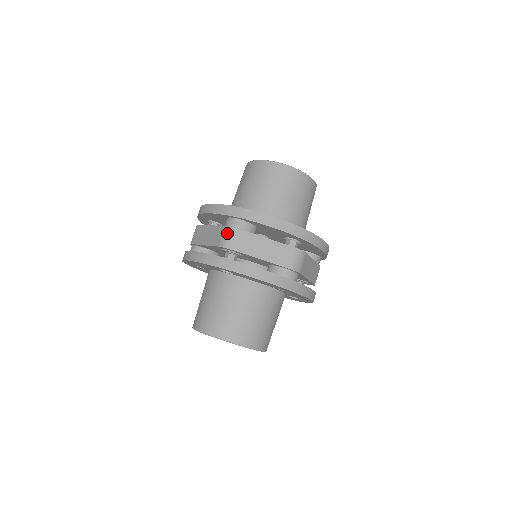
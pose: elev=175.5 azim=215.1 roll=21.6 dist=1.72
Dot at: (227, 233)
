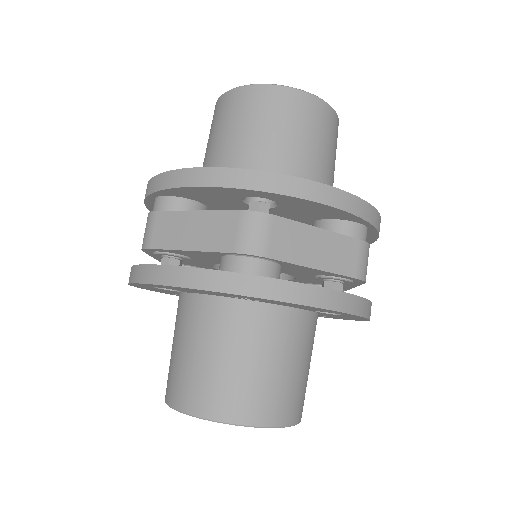
Dot at: (146, 225)
